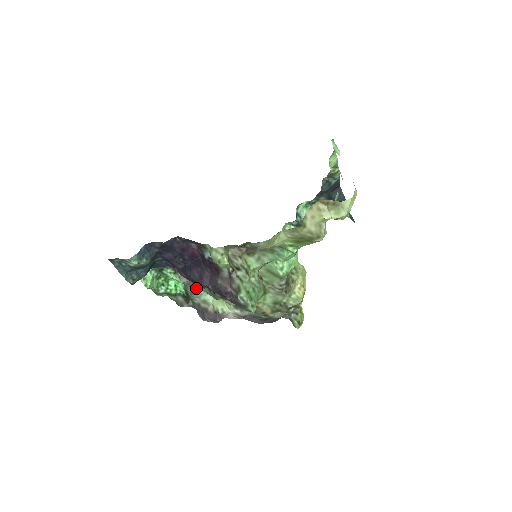
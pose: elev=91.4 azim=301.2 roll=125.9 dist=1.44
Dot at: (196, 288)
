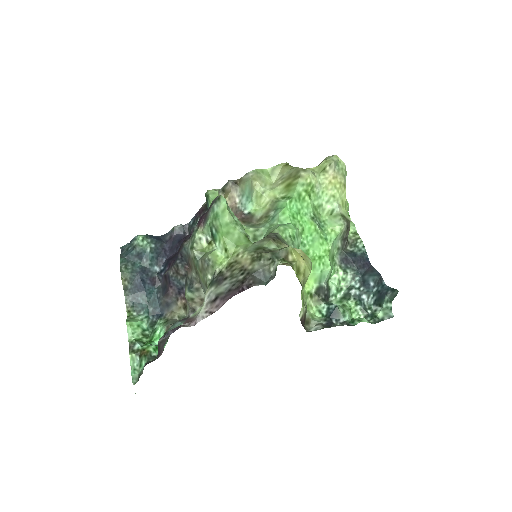
Dot at: (179, 320)
